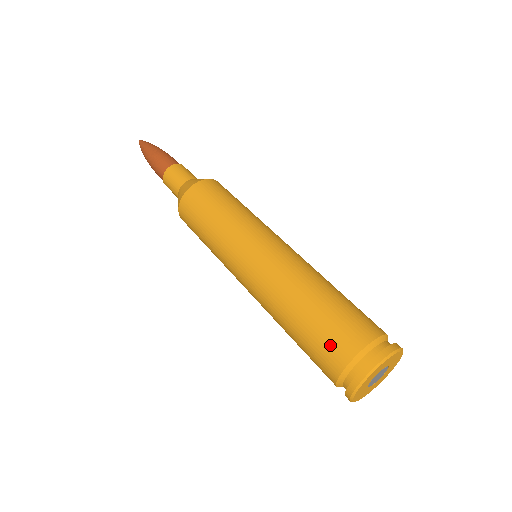
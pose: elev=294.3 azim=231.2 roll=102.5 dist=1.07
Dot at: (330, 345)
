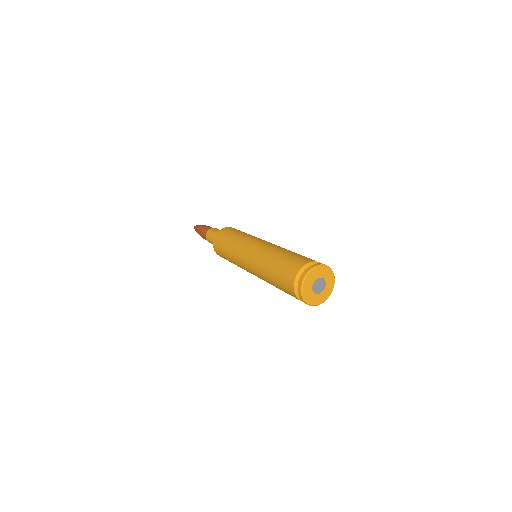
Dot at: (290, 266)
